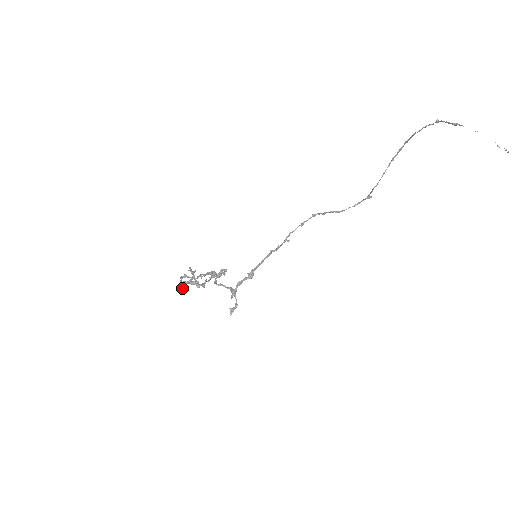
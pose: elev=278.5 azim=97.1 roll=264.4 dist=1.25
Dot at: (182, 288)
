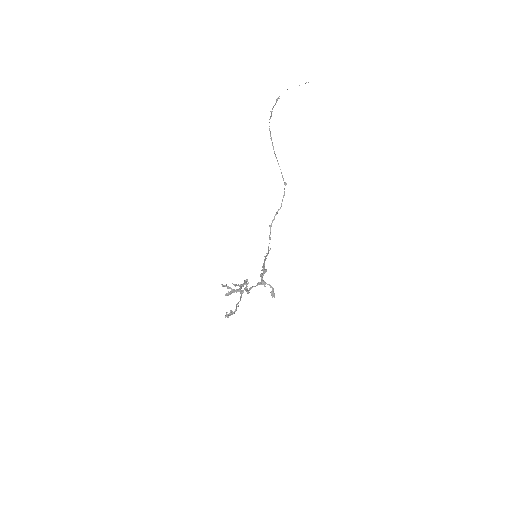
Dot at: occluded
